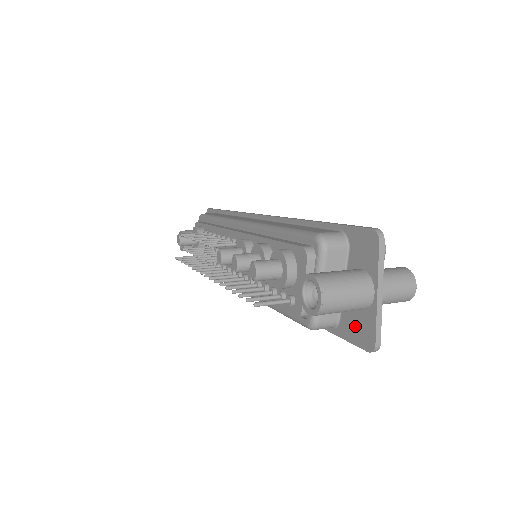
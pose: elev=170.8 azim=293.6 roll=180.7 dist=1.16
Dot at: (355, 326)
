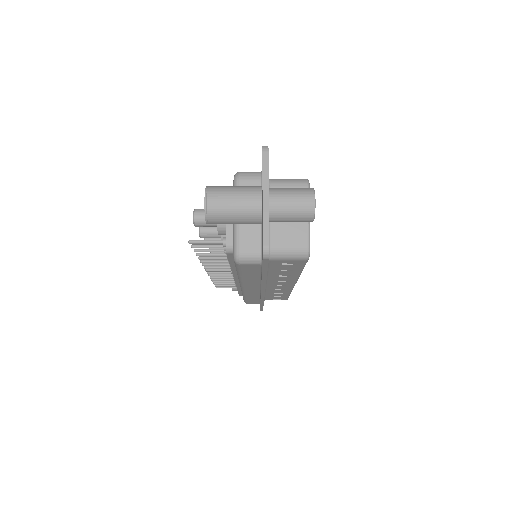
Dot at: occluded
